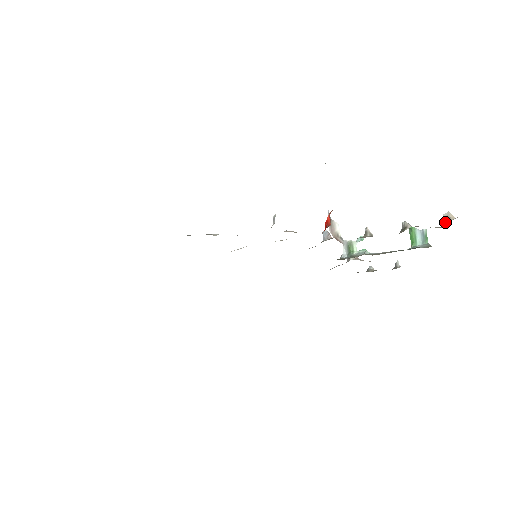
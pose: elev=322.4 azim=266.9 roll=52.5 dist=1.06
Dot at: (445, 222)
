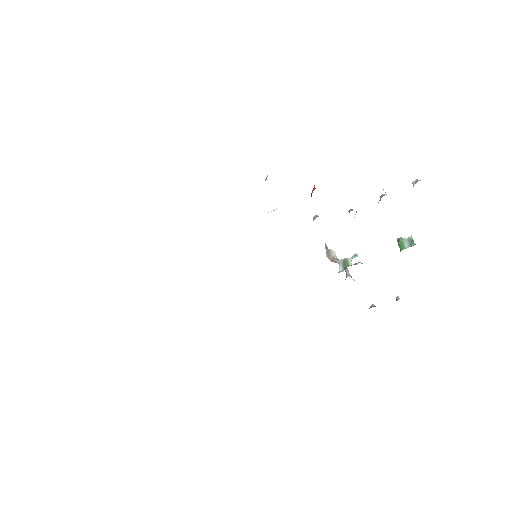
Dot at: (414, 184)
